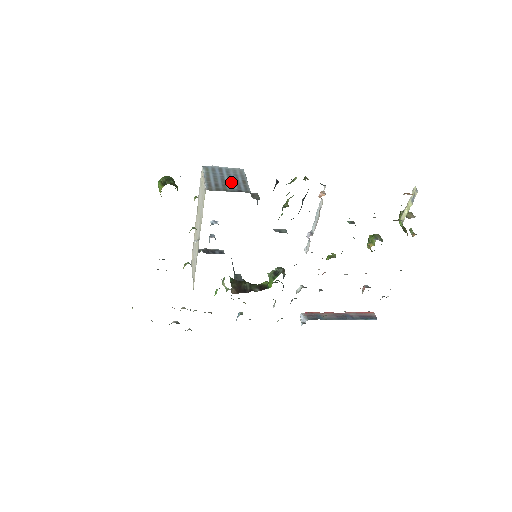
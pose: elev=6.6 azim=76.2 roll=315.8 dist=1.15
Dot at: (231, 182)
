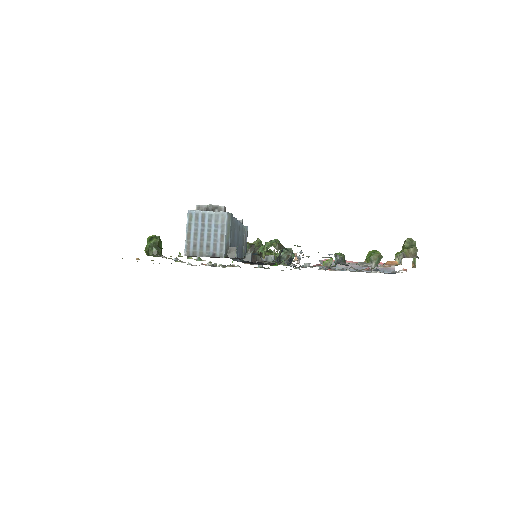
Dot at: (209, 240)
